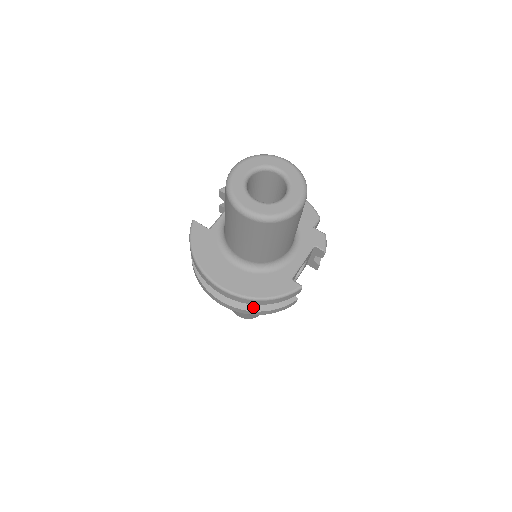
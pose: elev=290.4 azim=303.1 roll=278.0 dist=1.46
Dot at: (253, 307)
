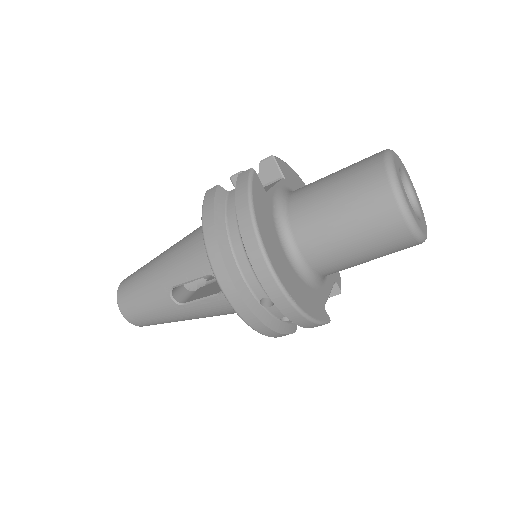
Dot at: (266, 318)
